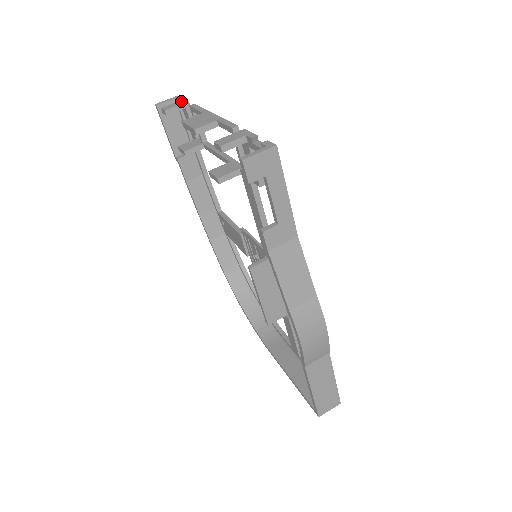
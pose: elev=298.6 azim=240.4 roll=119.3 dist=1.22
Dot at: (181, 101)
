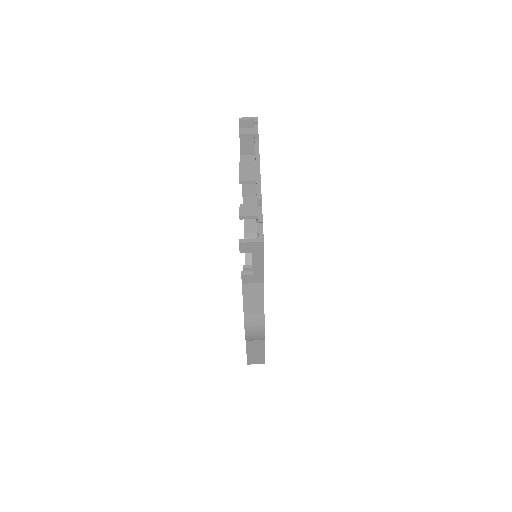
Dot at: (254, 129)
